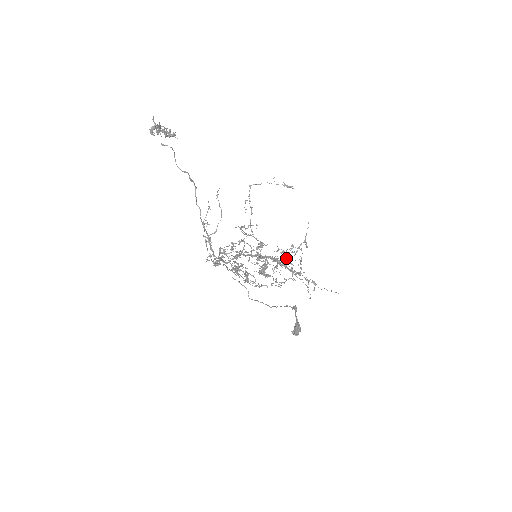
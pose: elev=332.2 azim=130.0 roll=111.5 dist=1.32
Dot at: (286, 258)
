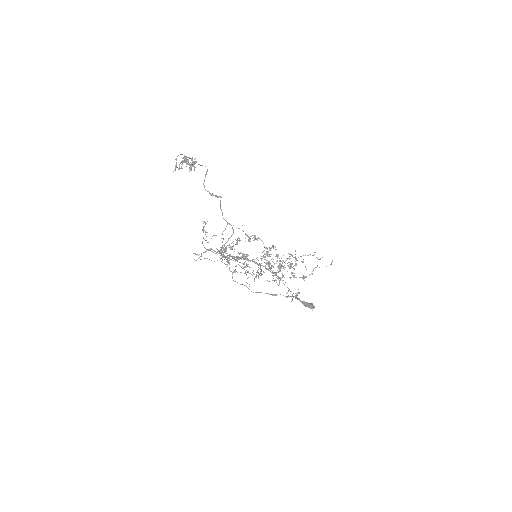
Dot at: (279, 267)
